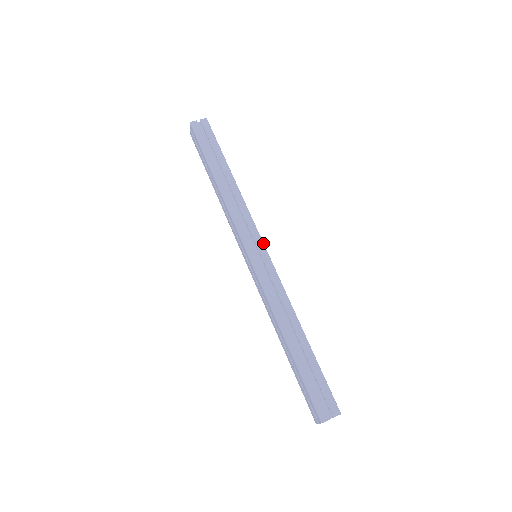
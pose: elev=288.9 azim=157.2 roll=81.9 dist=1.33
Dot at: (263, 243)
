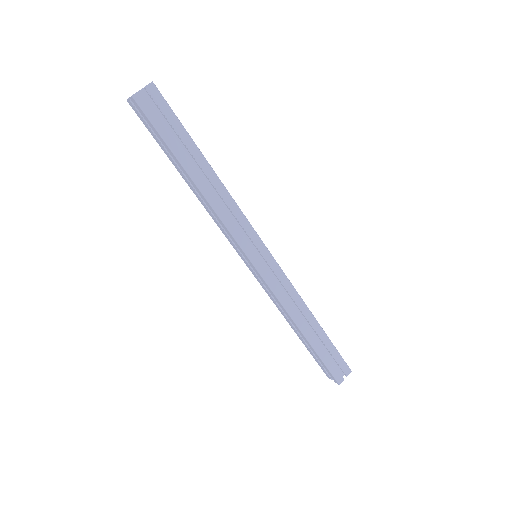
Dot at: (264, 245)
